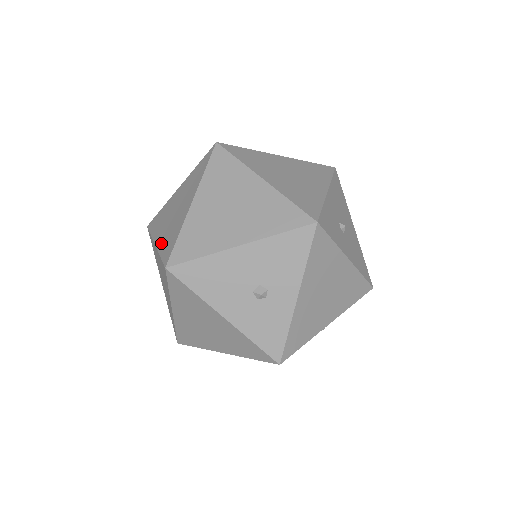
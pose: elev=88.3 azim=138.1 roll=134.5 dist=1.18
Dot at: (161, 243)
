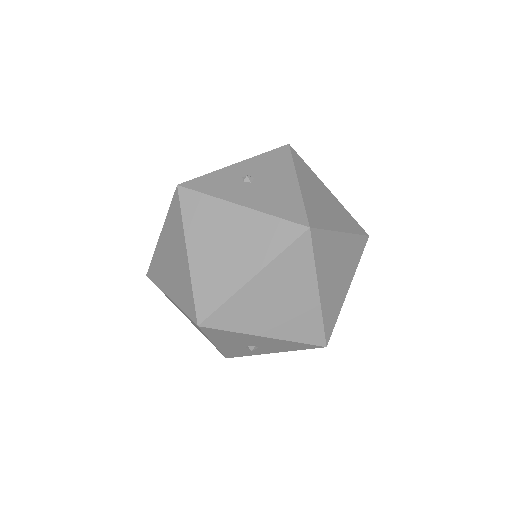
Dot at: (197, 272)
